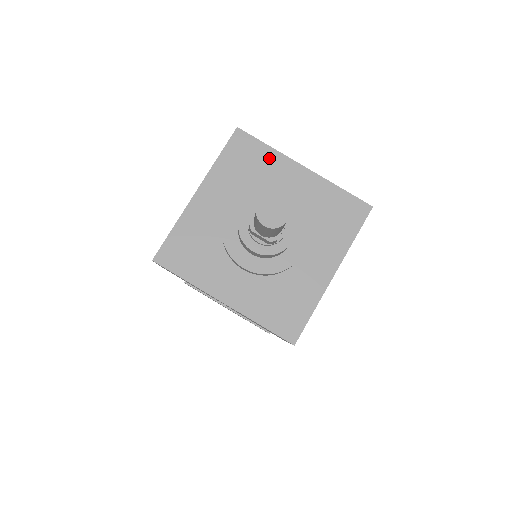
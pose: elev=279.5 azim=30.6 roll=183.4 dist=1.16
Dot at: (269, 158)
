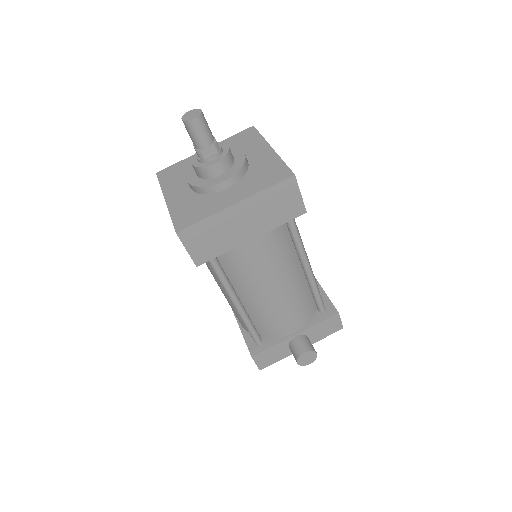
Dot at: (256, 141)
